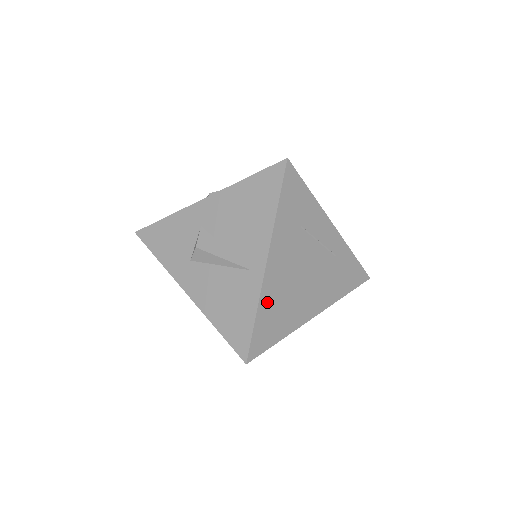
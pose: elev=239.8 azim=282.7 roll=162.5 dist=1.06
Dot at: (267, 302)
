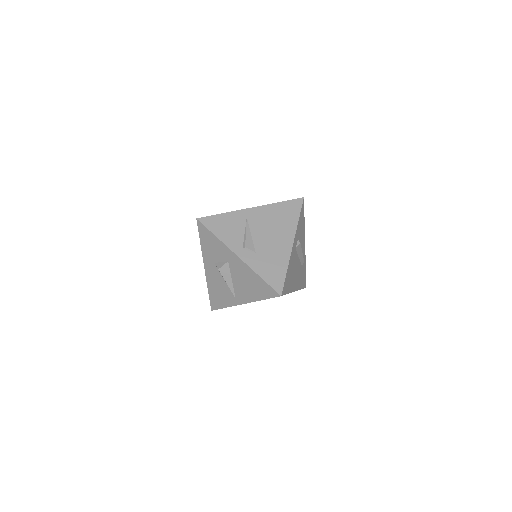
Dot at: occluded
